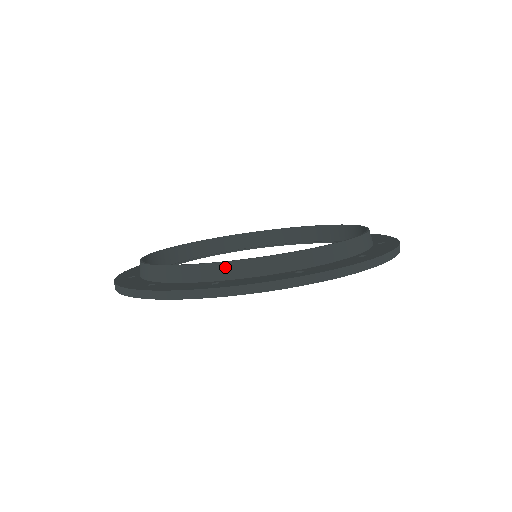
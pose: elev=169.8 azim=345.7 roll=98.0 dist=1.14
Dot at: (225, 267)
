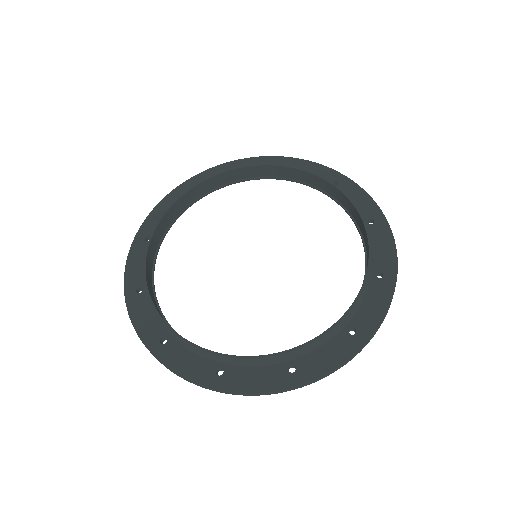
Dot at: (227, 359)
